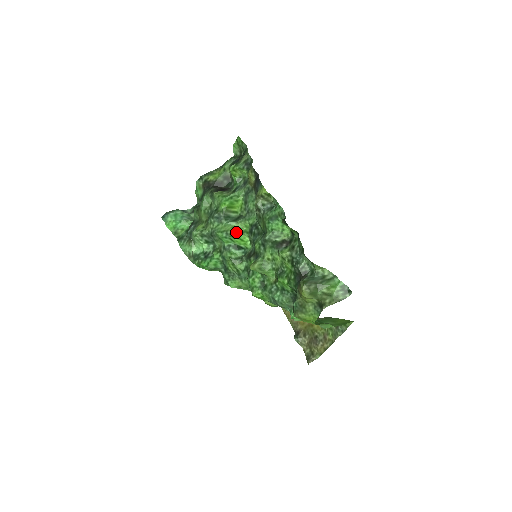
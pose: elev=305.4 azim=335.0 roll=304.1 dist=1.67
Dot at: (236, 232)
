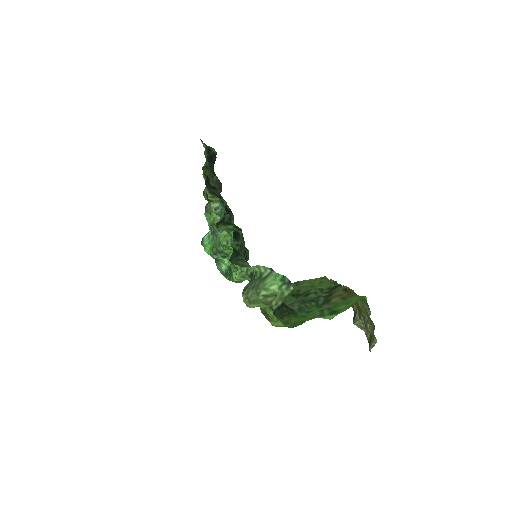
Dot at: (227, 241)
